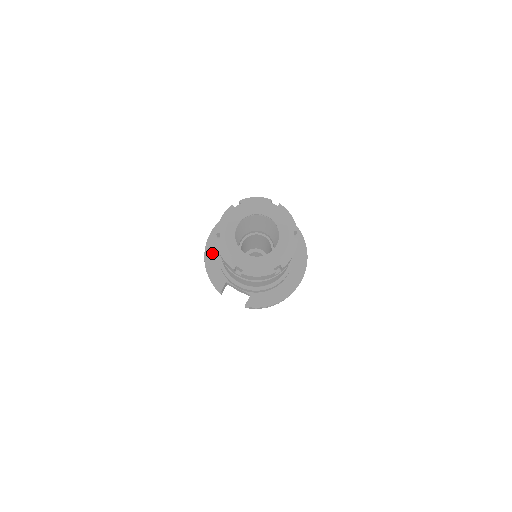
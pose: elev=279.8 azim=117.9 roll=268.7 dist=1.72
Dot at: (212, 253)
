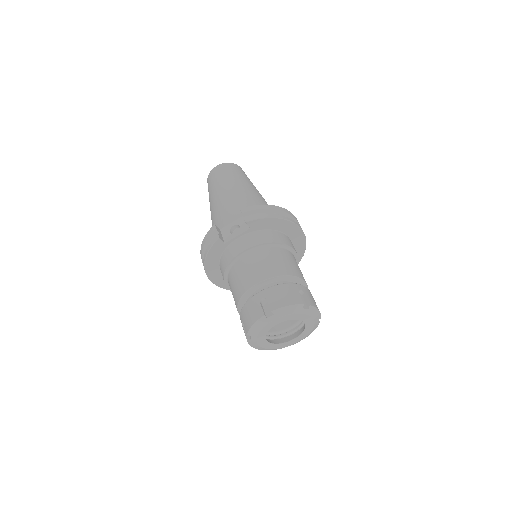
Dot at: occluded
